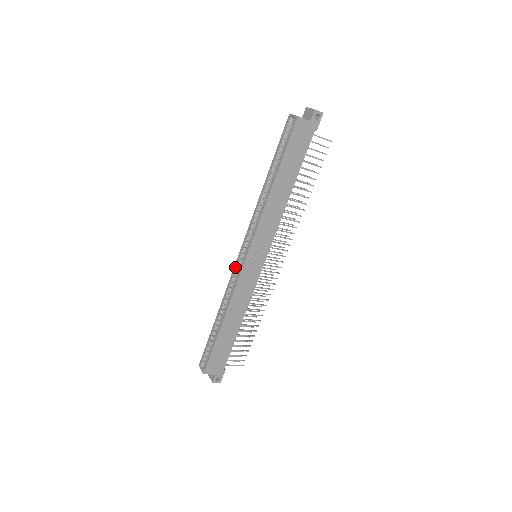
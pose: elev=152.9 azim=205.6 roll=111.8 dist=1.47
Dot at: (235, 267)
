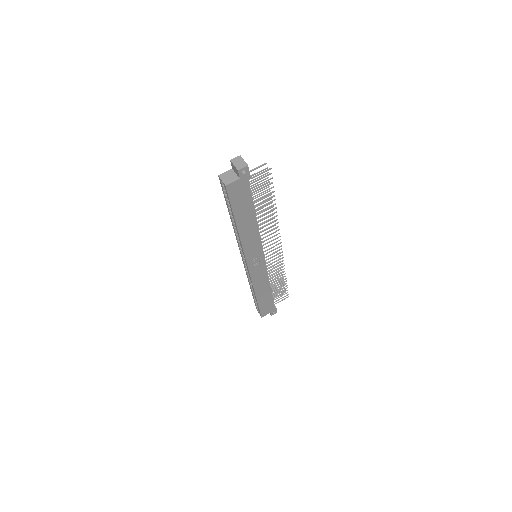
Dot at: (244, 267)
